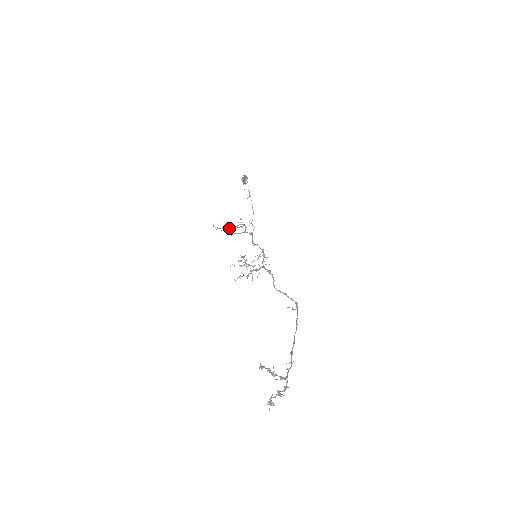
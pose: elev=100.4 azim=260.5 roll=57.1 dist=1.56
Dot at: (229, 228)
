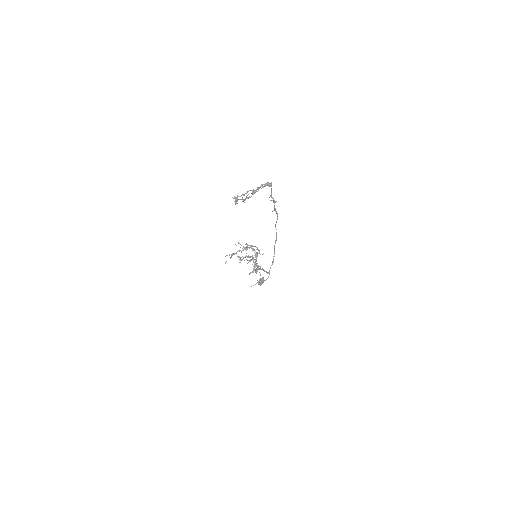
Dot at: occluded
